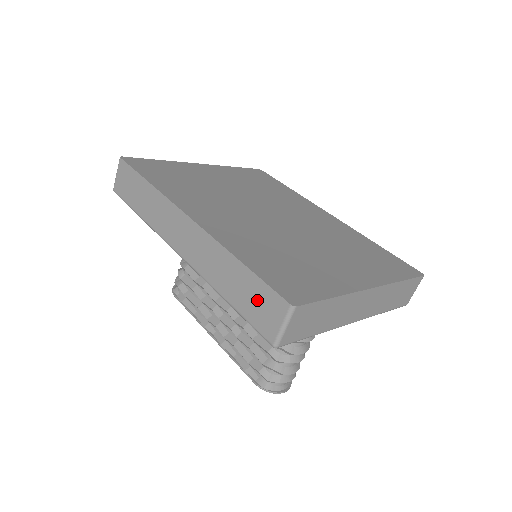
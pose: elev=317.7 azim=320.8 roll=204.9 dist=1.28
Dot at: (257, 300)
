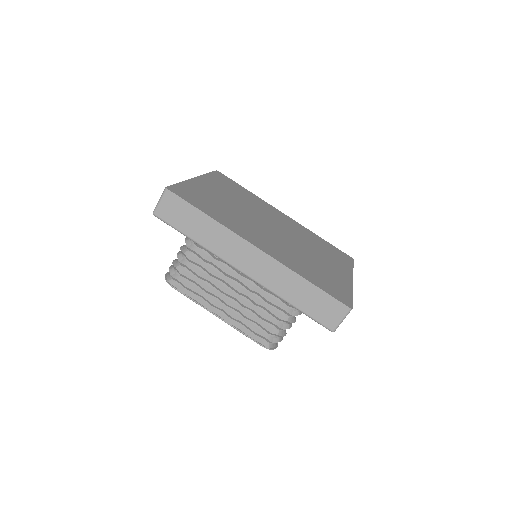
Dot at: (322, 305)
